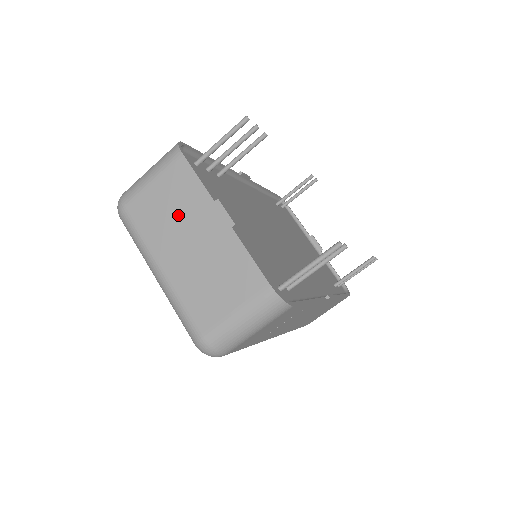
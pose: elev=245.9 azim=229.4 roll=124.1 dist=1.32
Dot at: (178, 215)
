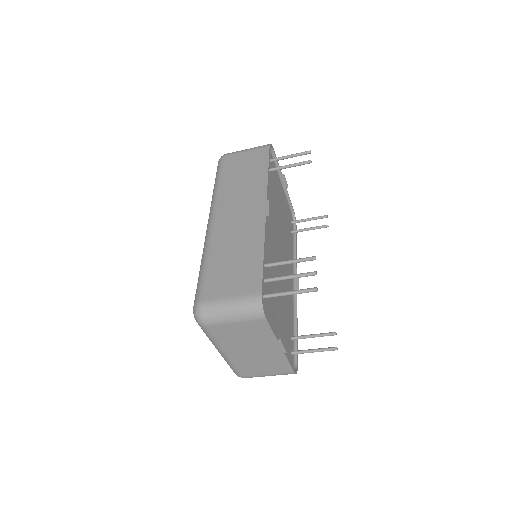
Dot at: (249, 340)
